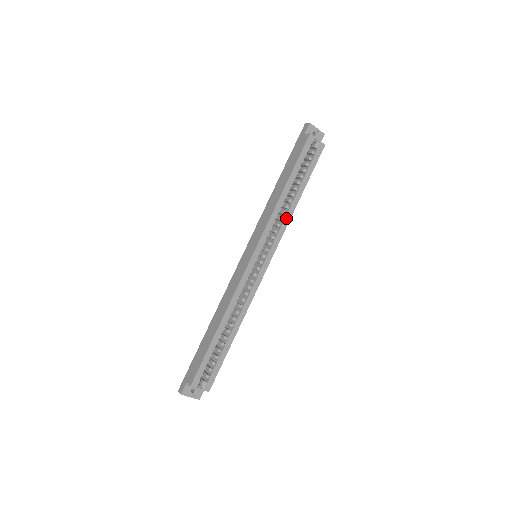
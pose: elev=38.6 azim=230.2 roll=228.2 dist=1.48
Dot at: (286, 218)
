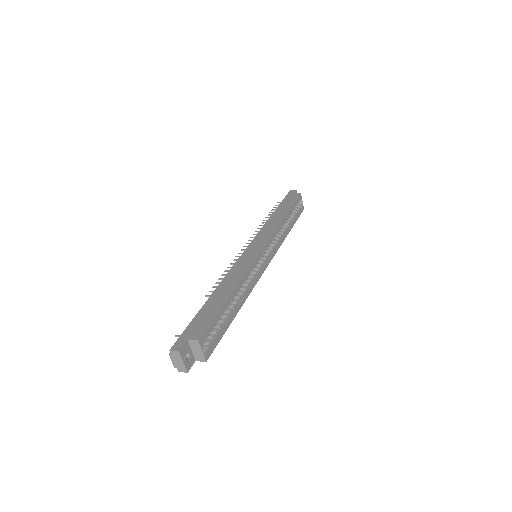
Dot at: (281, 239)
